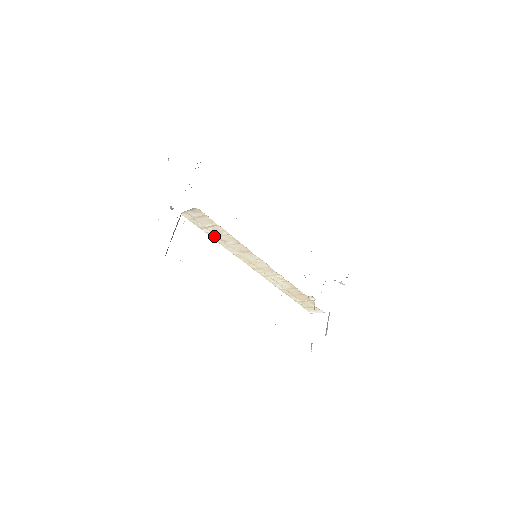
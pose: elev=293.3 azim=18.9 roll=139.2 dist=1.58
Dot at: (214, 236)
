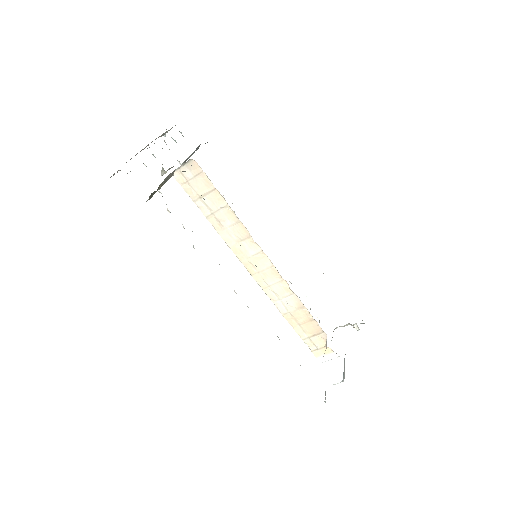
Dot at: (209, 213)
